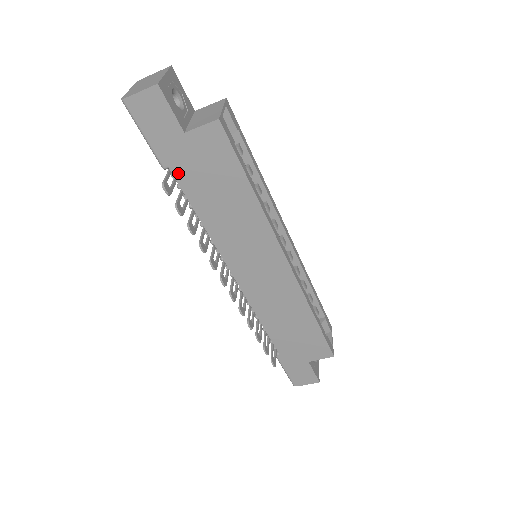
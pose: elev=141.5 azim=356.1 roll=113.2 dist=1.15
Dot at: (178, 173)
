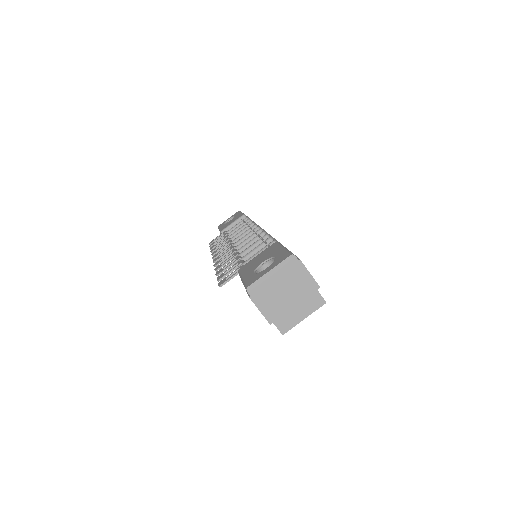
Dot at: occluded
